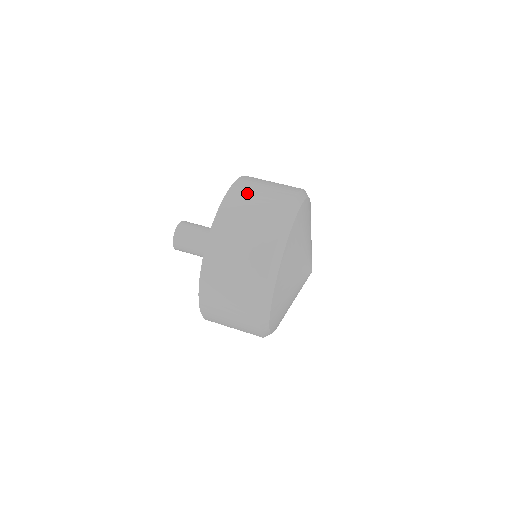
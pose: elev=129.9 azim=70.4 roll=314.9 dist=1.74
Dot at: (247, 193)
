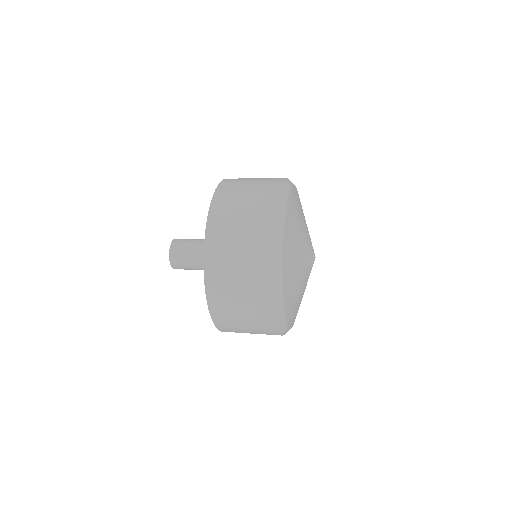
Dot at: occluded
